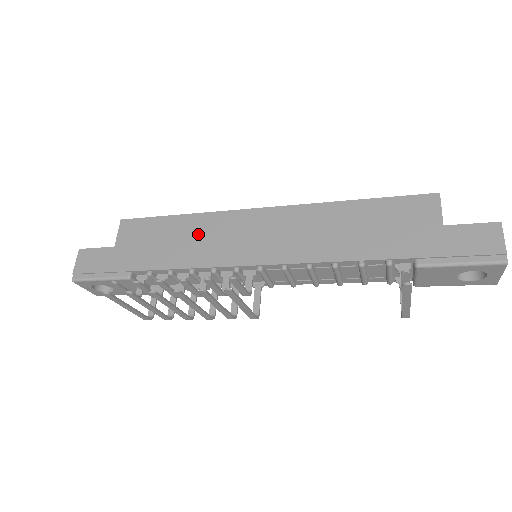
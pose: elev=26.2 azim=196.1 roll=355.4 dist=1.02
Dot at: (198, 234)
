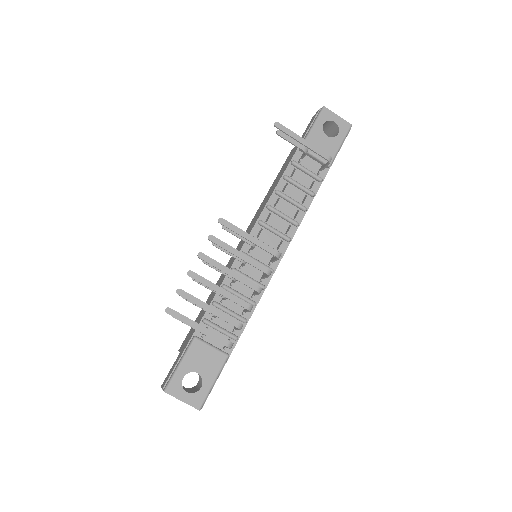
Dot at: occluded
